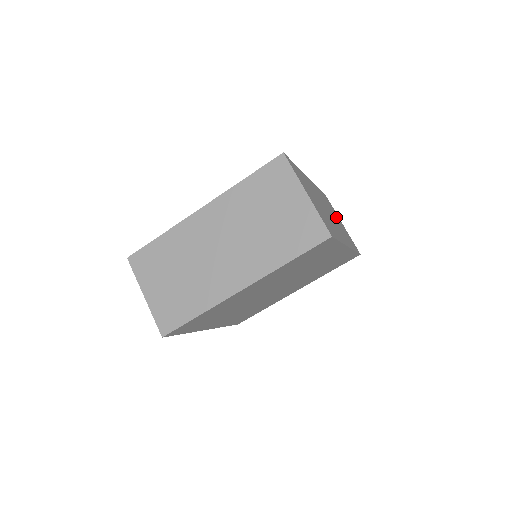
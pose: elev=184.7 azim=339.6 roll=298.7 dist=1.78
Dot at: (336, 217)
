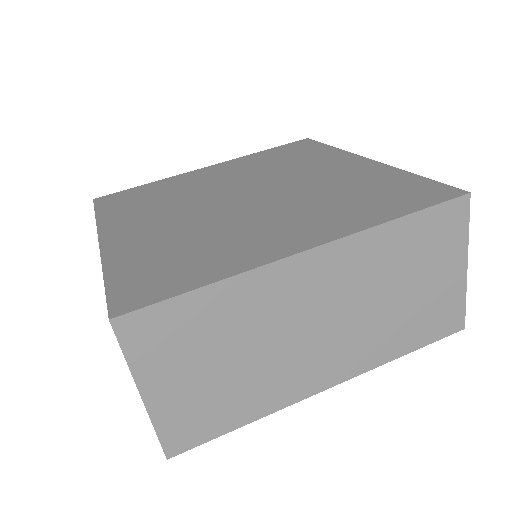
Dot at: occluded
